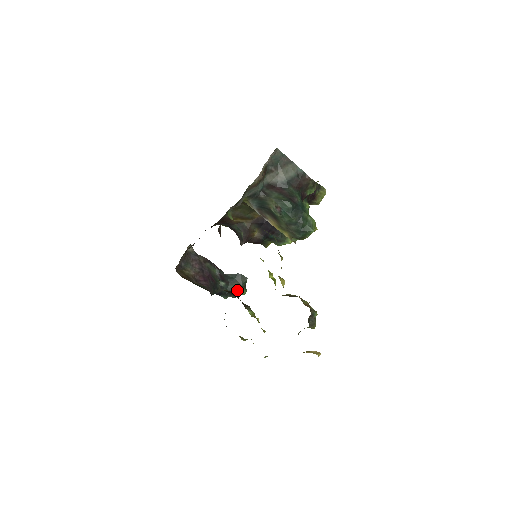
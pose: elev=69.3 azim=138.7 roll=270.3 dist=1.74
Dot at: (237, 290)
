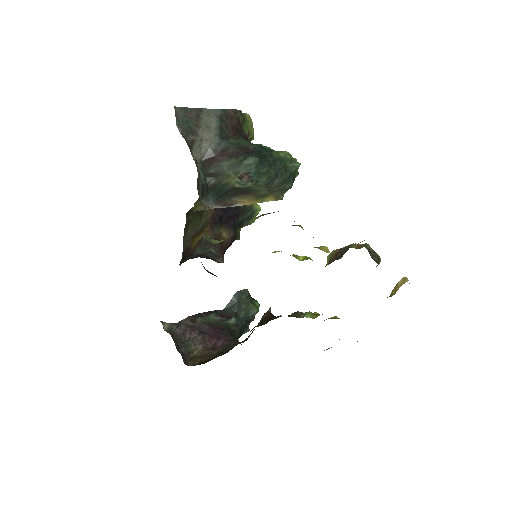
Dot at: (251, 311)
